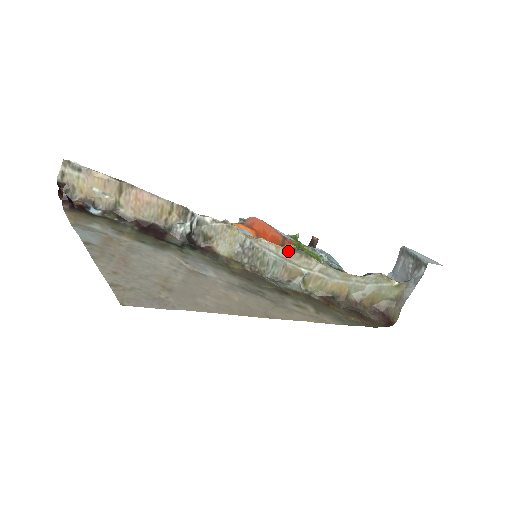
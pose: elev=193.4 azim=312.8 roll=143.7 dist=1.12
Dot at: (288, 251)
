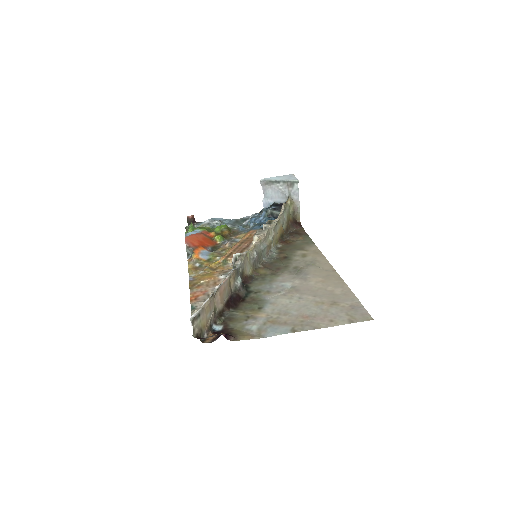
Dot at: (263, 237)
